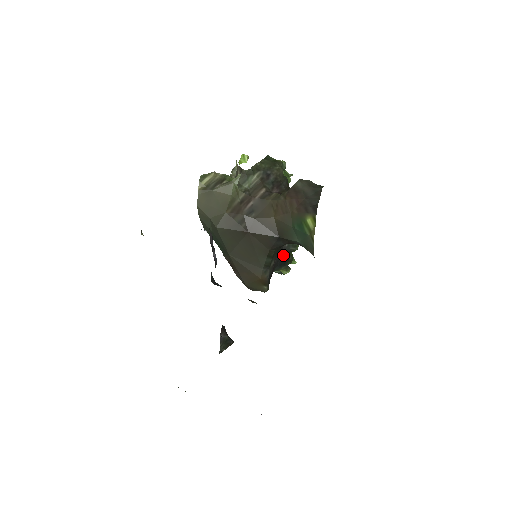
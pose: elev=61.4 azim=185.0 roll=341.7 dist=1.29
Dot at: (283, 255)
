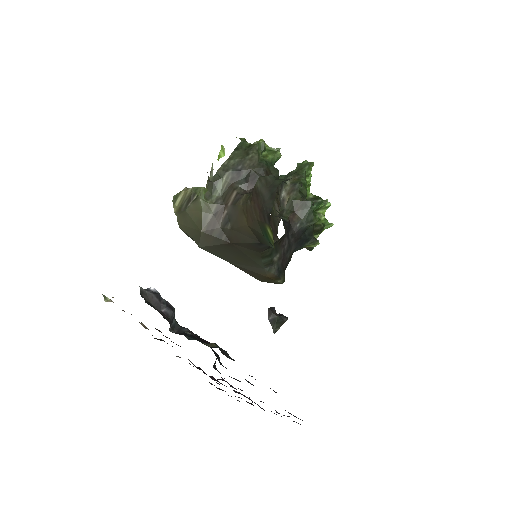
Dot at: (298, 236)
